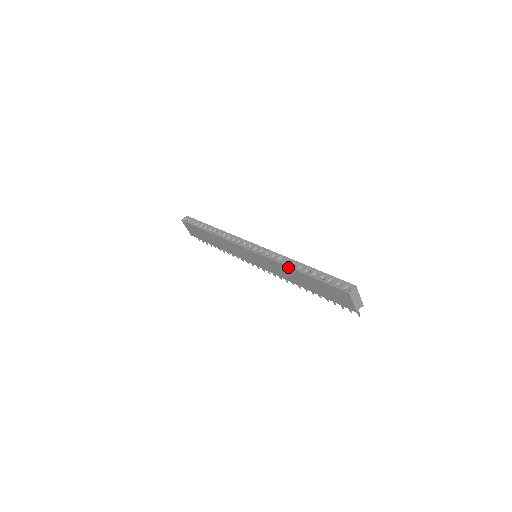
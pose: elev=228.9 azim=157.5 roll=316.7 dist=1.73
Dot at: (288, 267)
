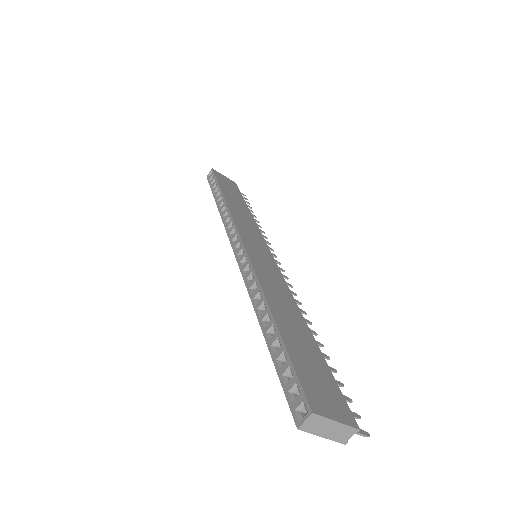
Dot at: (255, 311)
